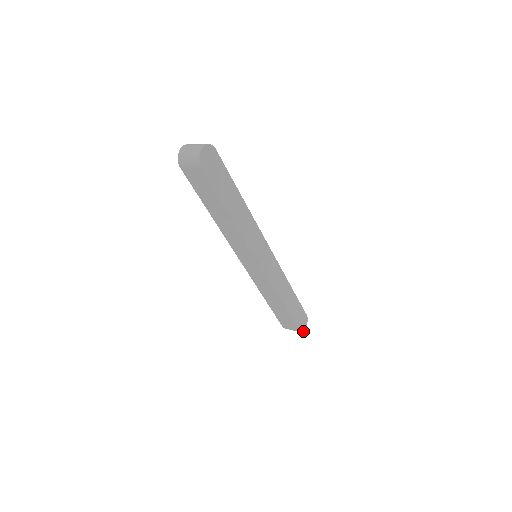
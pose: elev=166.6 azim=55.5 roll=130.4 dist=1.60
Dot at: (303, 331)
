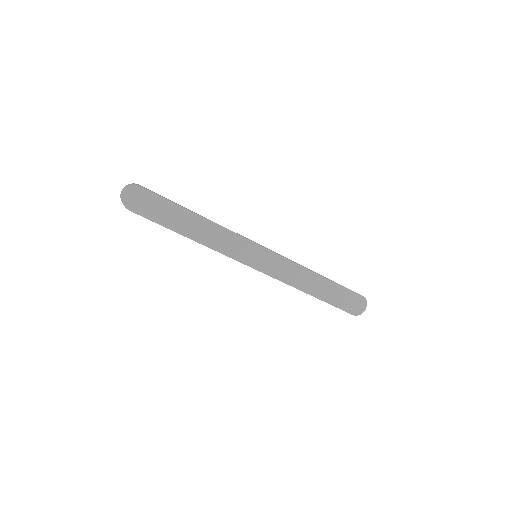
Dot at: (361, 313)
